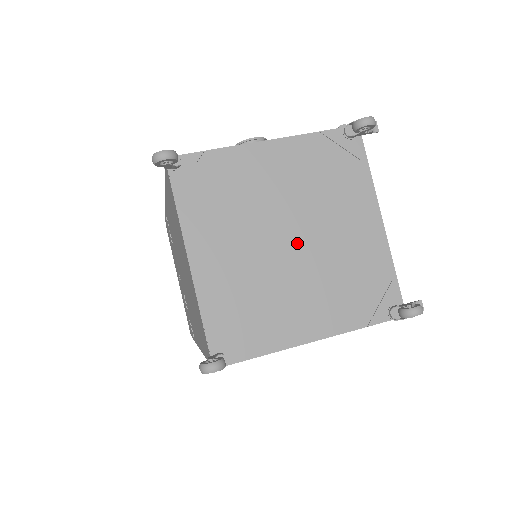
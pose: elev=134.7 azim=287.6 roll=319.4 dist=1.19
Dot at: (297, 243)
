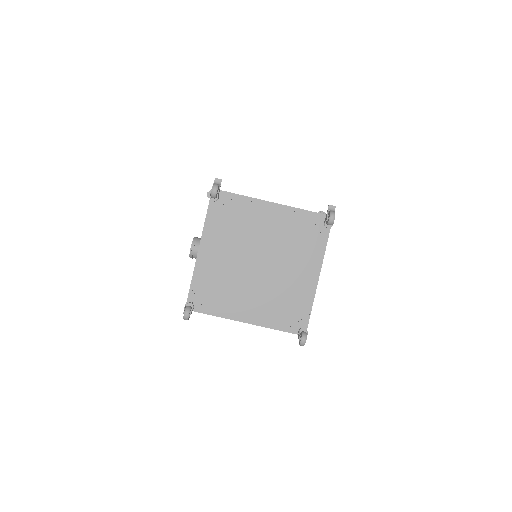
Dot at: (263, 260)
